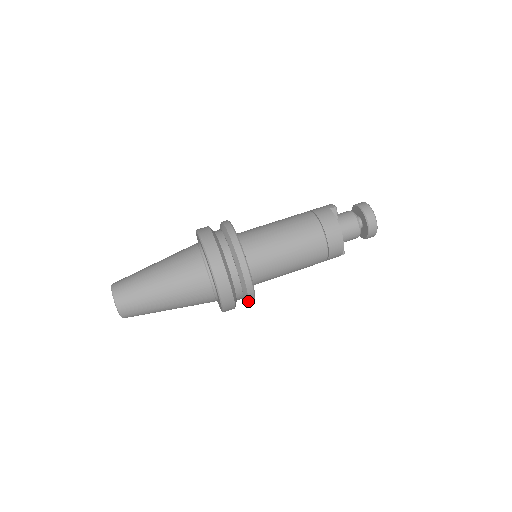
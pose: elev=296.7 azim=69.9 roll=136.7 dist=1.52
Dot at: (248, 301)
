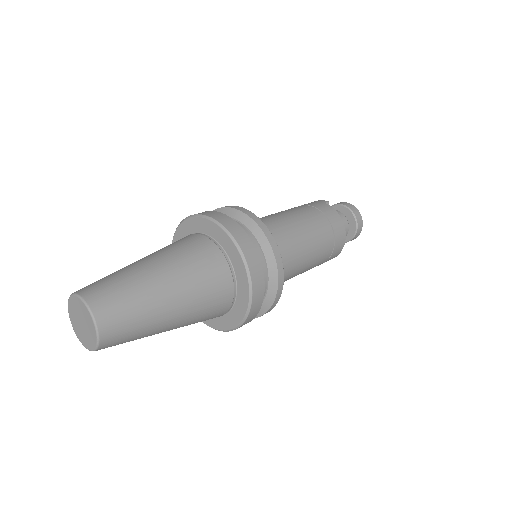
Dot at: (266, 311)
